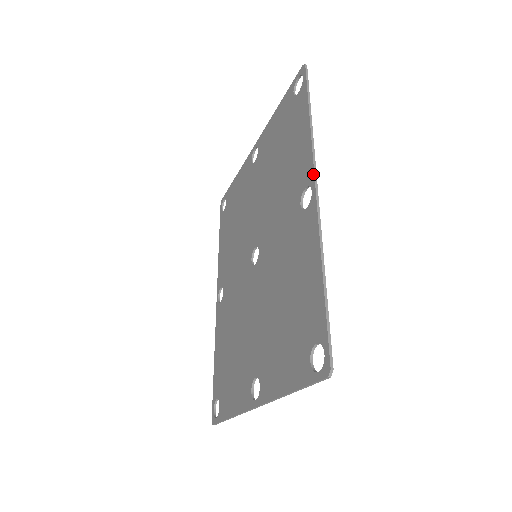
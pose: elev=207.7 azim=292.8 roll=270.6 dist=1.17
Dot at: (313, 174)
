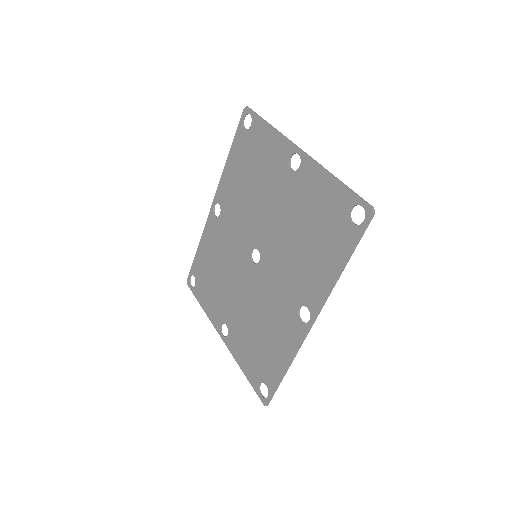
Dot at: (316, 314)
